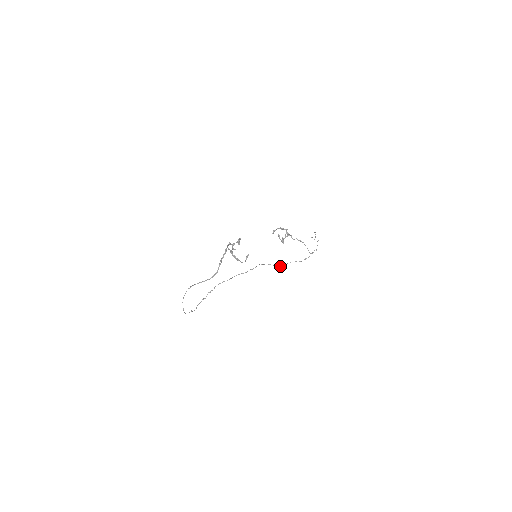
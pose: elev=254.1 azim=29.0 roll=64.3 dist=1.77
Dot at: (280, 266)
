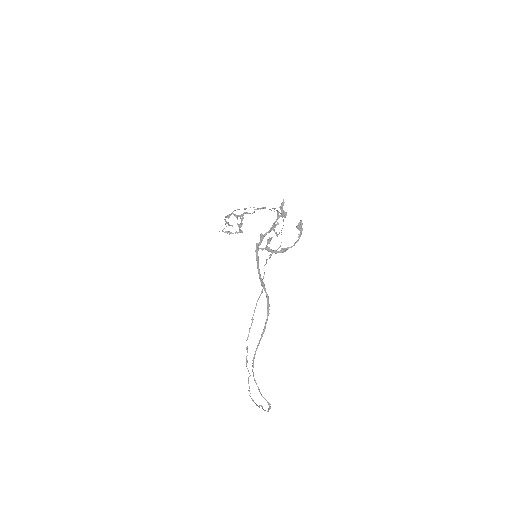
Dot at: (280, 246)
